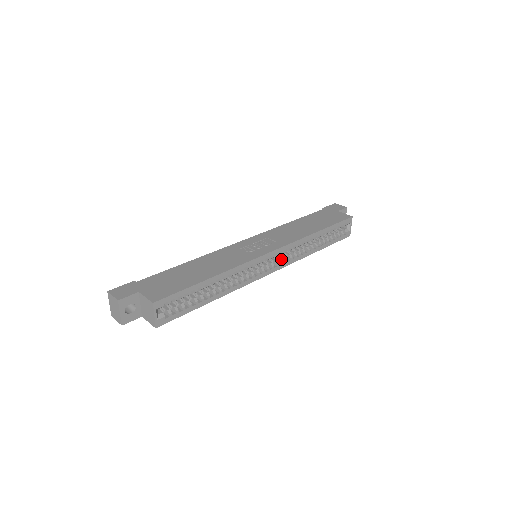
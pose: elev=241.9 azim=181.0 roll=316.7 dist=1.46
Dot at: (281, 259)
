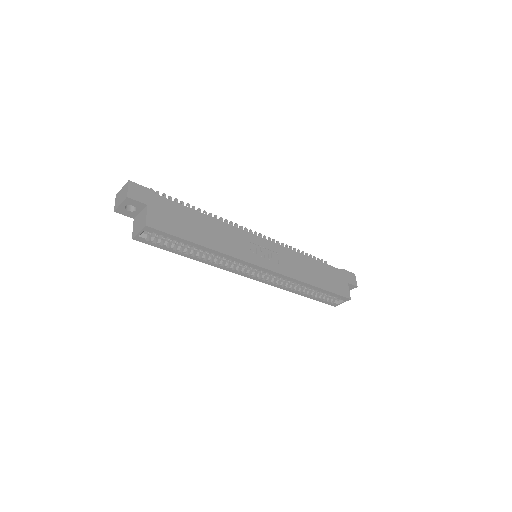
Dot at: (268, 277)
